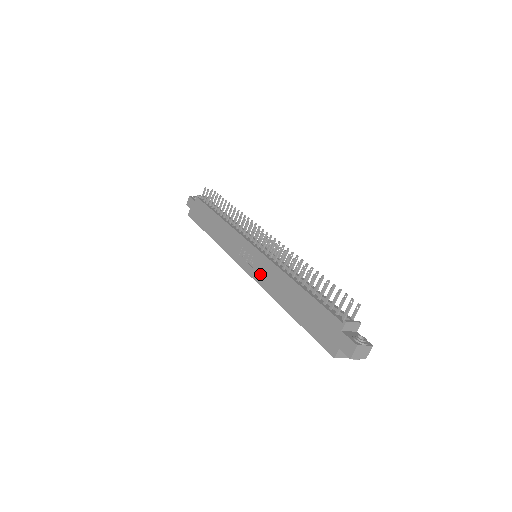
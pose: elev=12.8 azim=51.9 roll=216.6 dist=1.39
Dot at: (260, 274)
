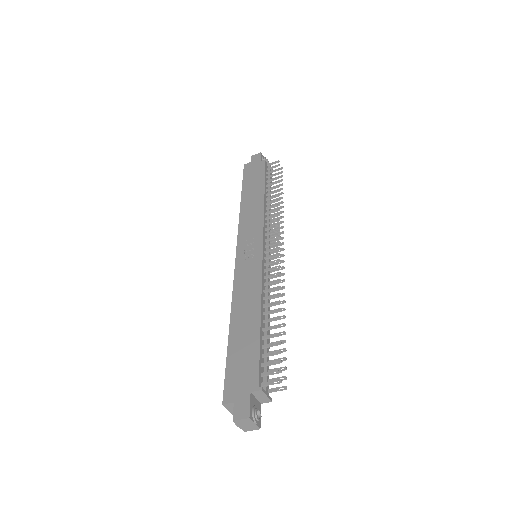
Dot at: (243, 274)
